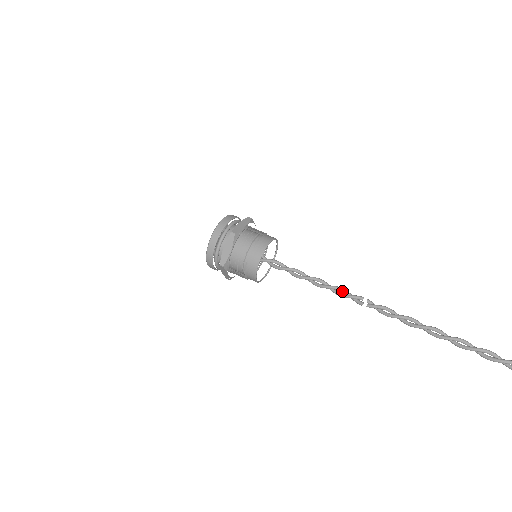
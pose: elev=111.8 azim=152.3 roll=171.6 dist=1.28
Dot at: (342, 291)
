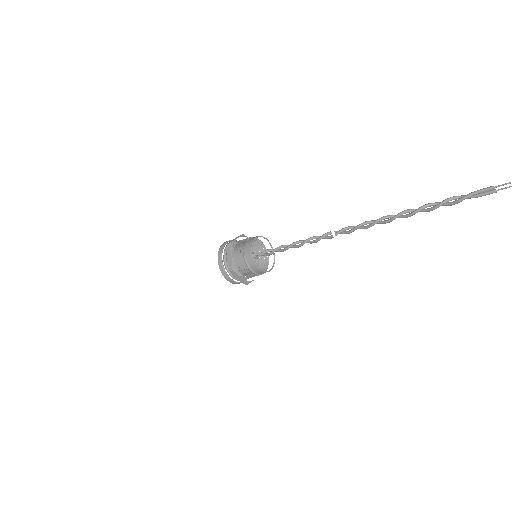
Dot at: (316, 238)
